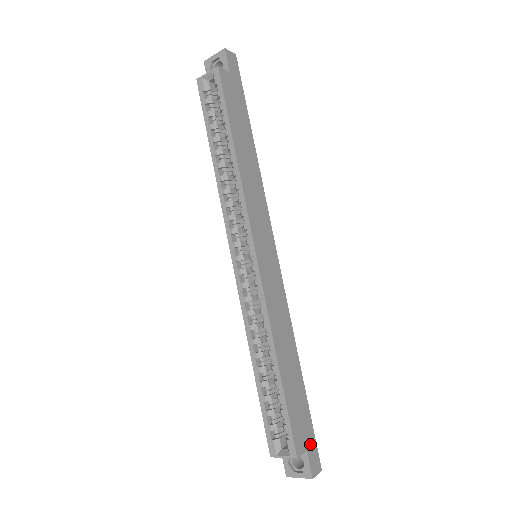
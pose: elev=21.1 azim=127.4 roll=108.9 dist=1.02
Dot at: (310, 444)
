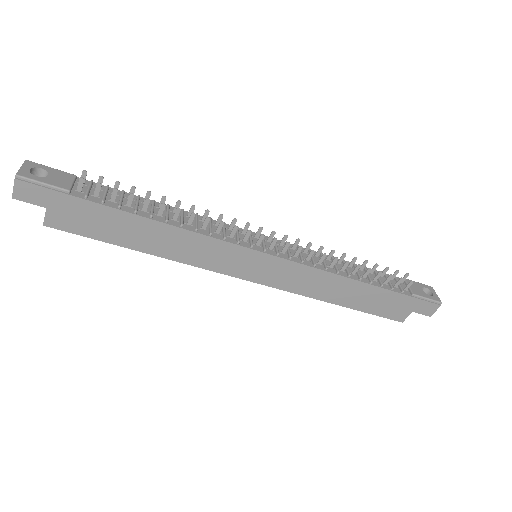
Dot at: (414, 306)
